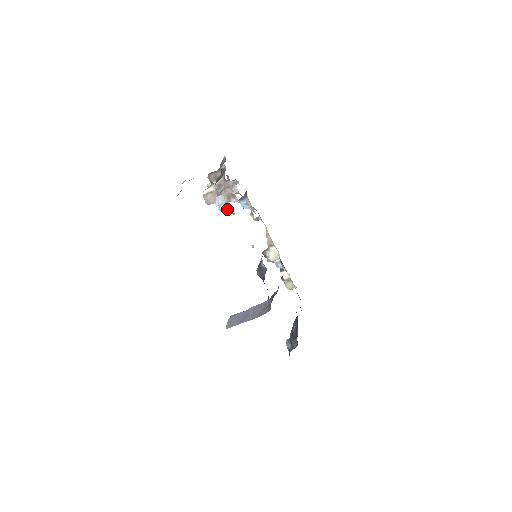
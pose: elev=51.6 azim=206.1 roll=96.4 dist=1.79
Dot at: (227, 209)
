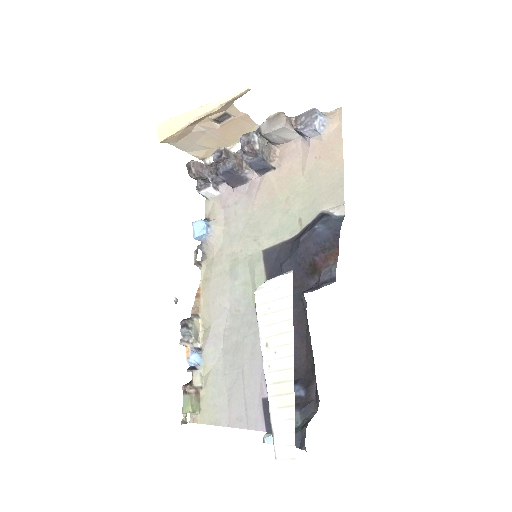
Dot at: (329, 122)
